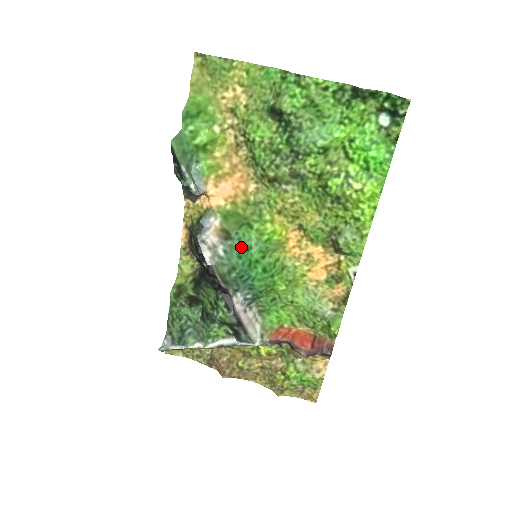
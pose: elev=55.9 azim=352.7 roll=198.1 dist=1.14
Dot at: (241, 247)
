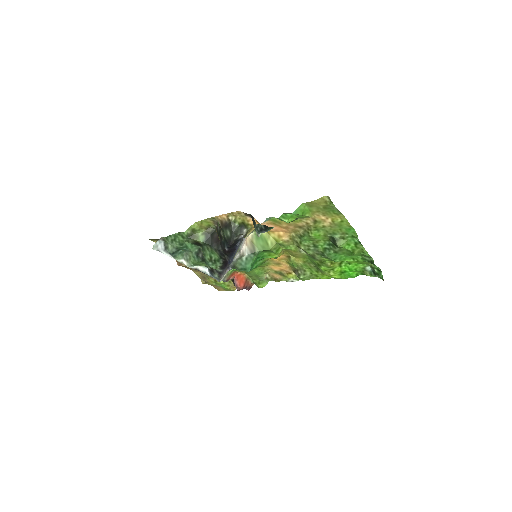
Dot at: occluded
